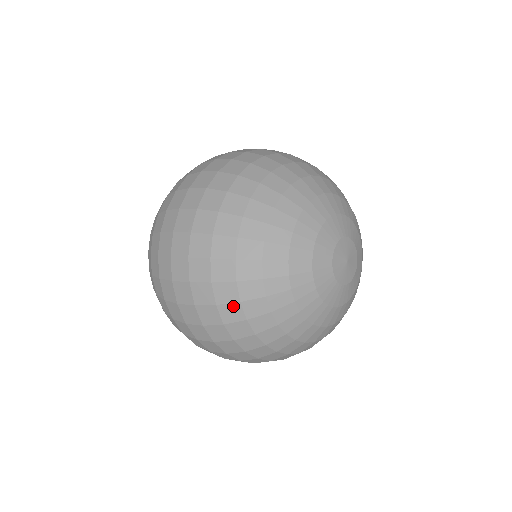
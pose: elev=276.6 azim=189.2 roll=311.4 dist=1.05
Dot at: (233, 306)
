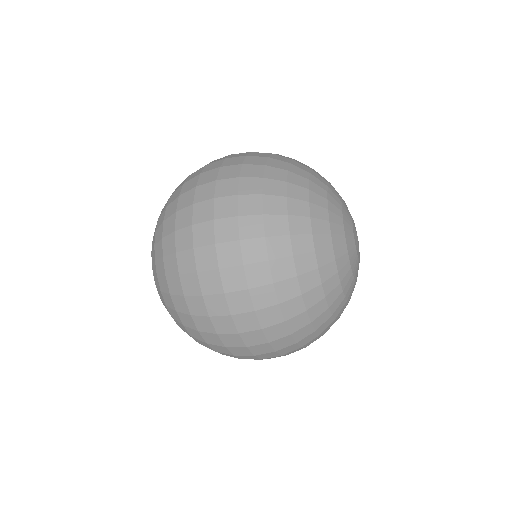
Dot at: (278, 199)
